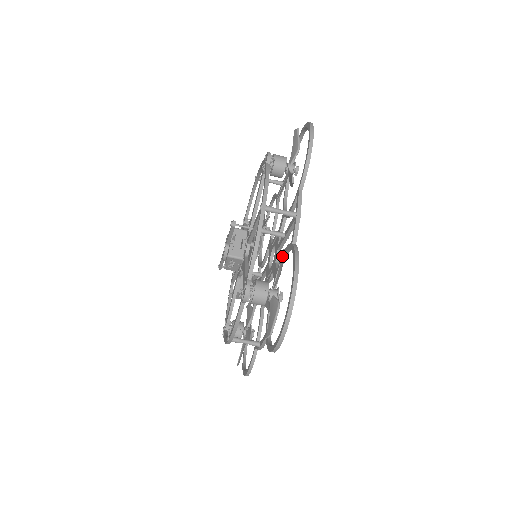
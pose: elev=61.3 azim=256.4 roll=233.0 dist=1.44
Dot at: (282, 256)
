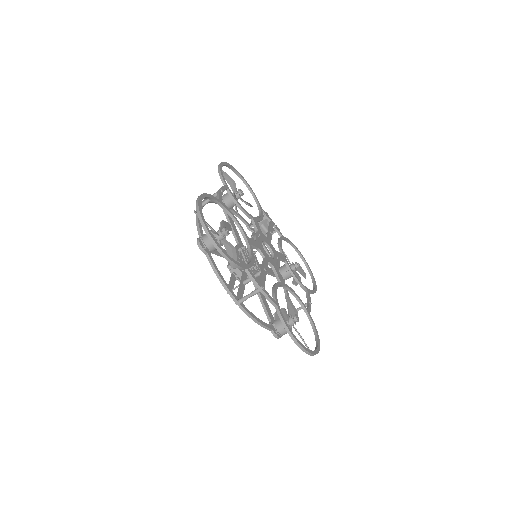
Dot at: (276, 318)
